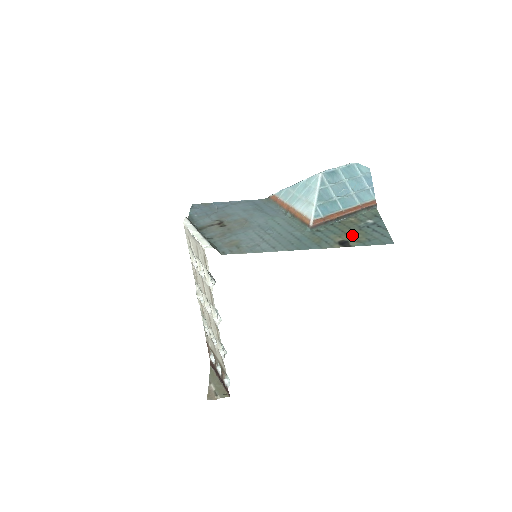
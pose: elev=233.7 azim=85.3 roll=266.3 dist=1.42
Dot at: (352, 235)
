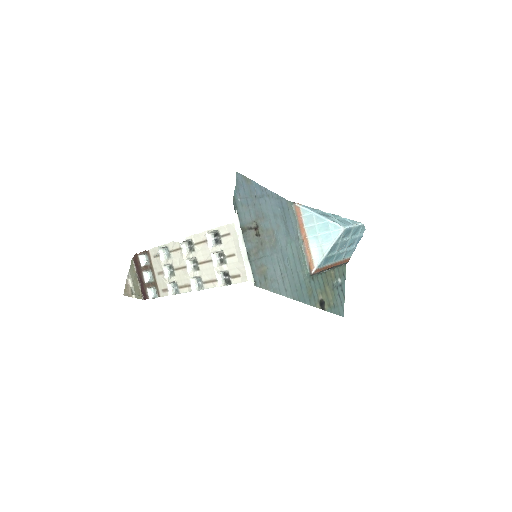
Dot at: (328, 295)
